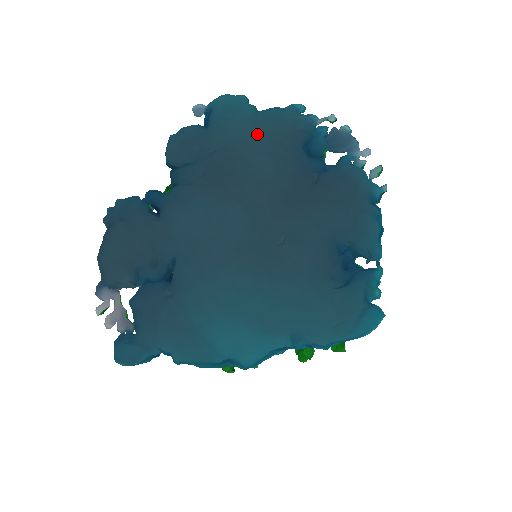
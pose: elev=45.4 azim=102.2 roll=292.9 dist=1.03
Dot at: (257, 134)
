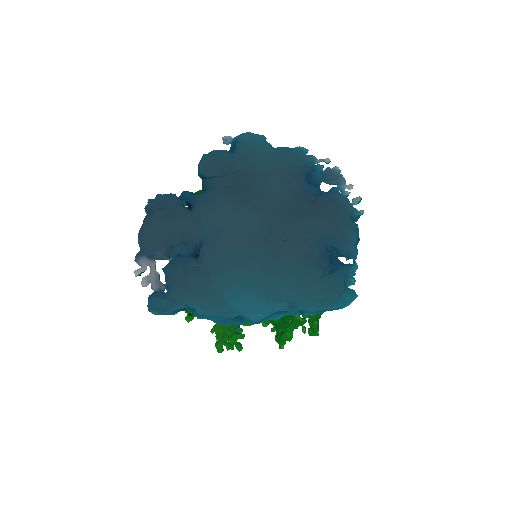
Dot at: (271, 163)
